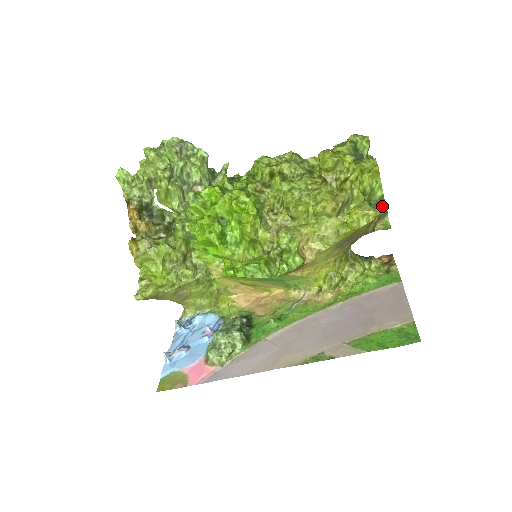
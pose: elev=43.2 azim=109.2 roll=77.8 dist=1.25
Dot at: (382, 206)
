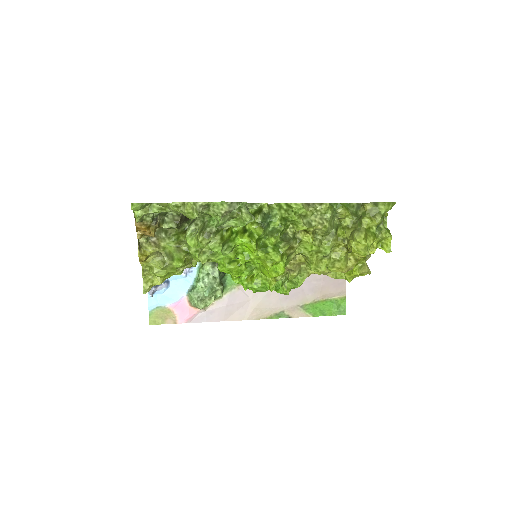
Dot at: occluded
